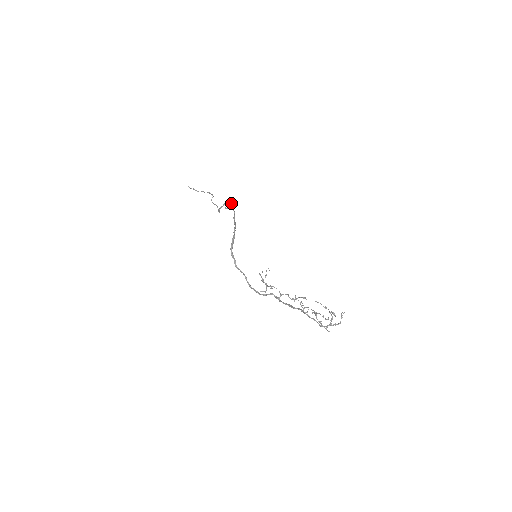
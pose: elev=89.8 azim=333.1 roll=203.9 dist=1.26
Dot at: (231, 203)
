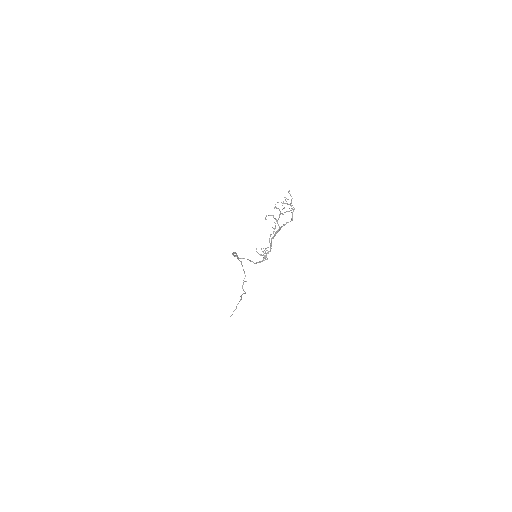
Dot at: occluded
